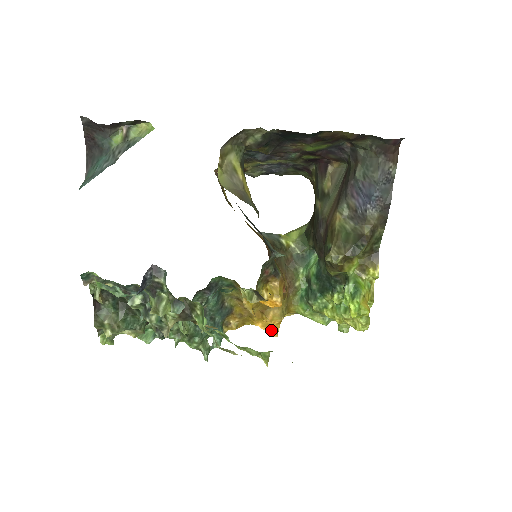
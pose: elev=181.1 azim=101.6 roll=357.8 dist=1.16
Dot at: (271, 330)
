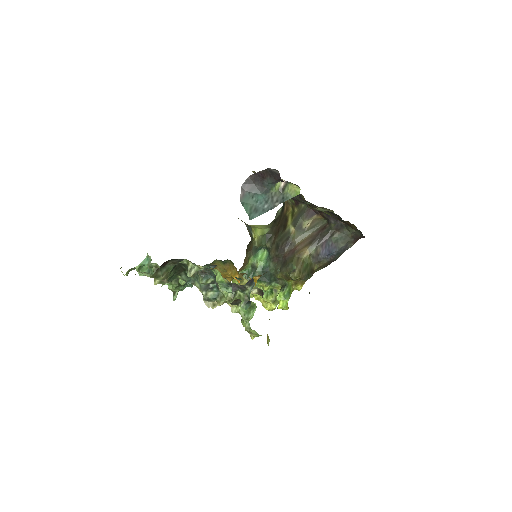
Dot at: occluded
